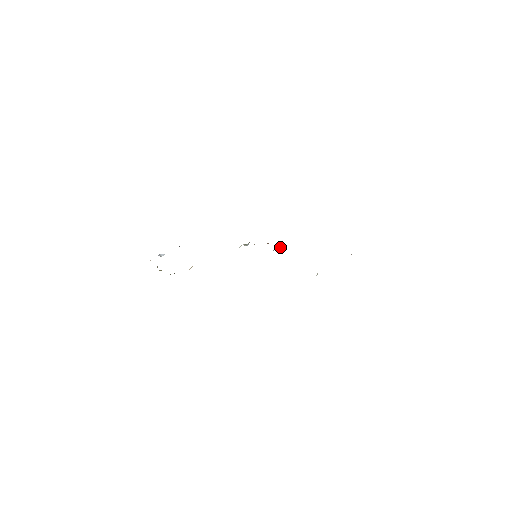
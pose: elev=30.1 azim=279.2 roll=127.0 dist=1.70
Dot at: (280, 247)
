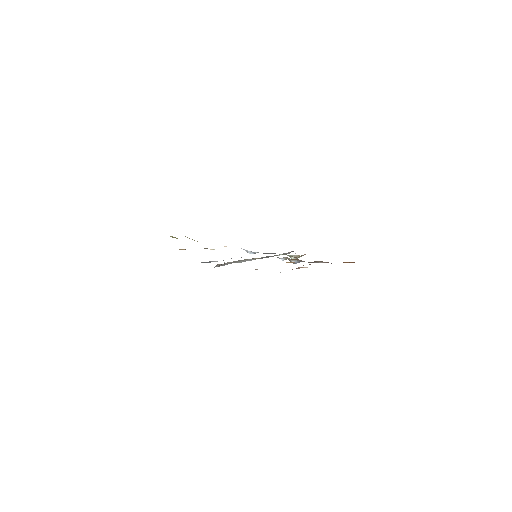
Dot at: occluded
